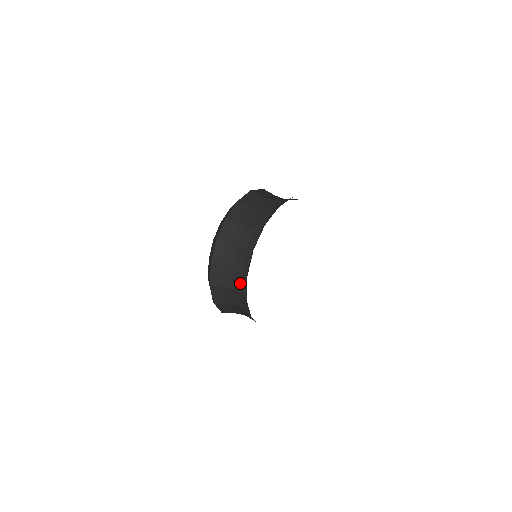
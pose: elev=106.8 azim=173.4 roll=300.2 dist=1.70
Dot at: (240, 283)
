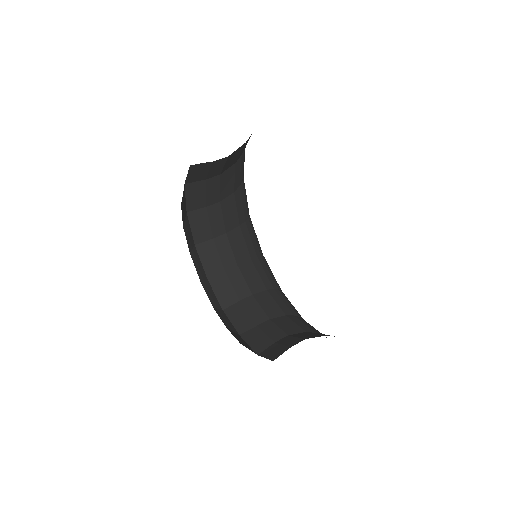
Dot at: (295, 325)
